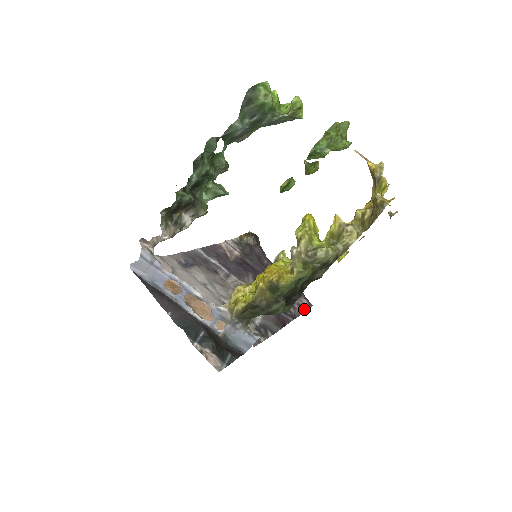
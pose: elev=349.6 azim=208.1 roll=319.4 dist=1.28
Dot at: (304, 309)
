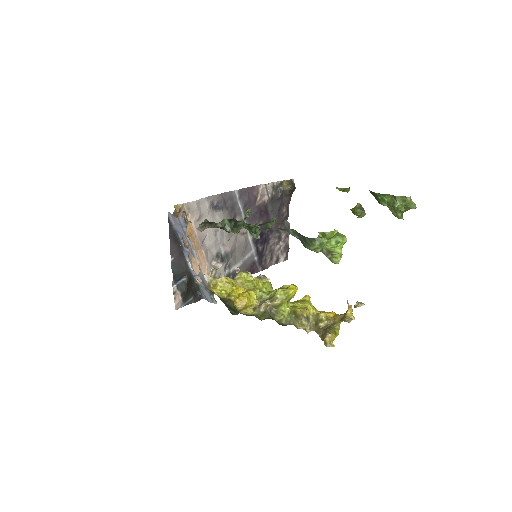
Dot at: (279, 261)
